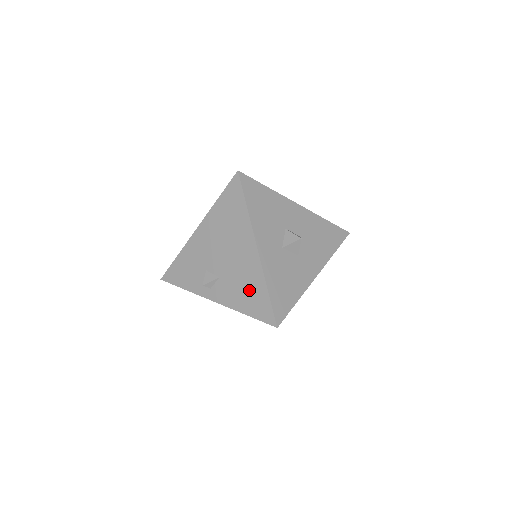
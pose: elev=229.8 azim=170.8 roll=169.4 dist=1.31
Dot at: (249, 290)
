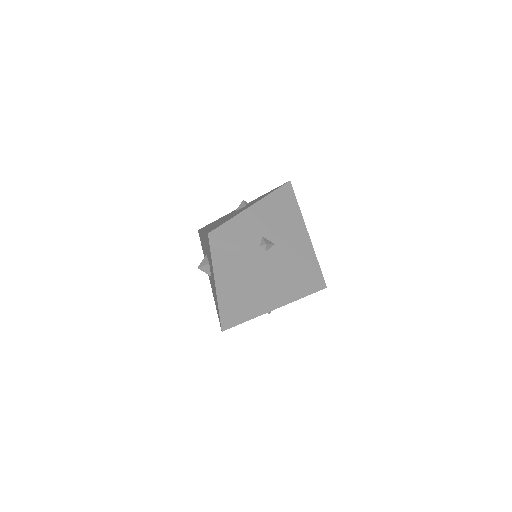
Dot at: (303, 258)
